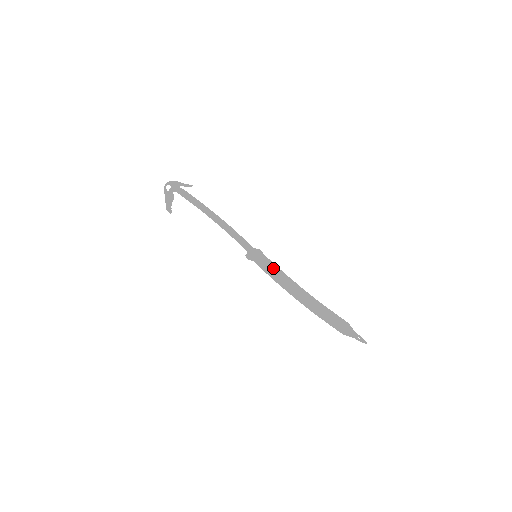
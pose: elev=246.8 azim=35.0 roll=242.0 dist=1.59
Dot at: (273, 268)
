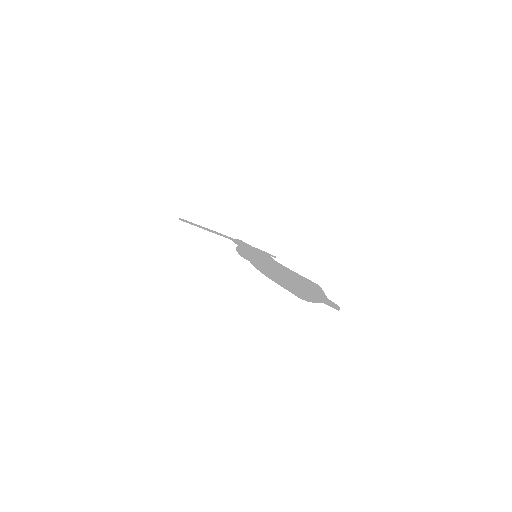
Dot at: (255, 251)
